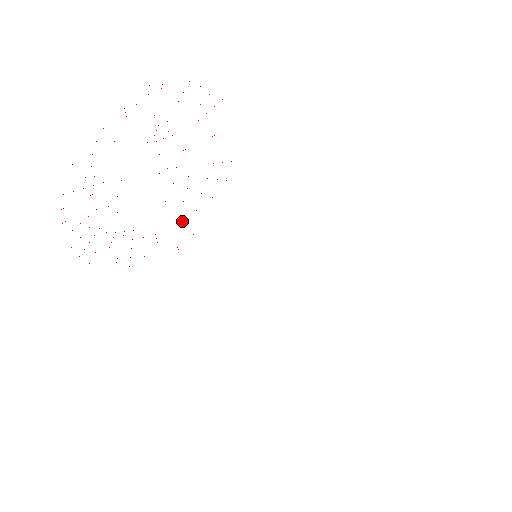
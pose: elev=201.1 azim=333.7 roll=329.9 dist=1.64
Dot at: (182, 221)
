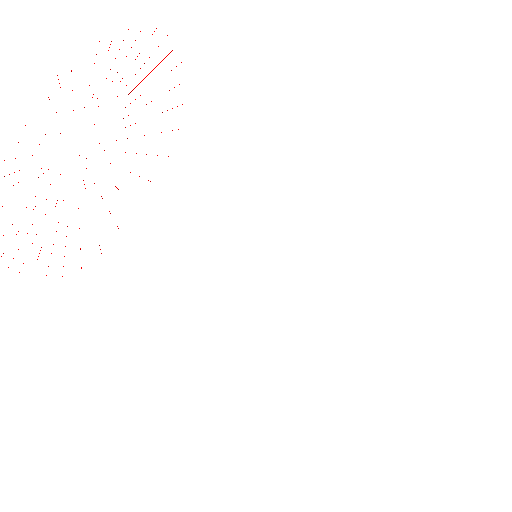
Dot at: occluded
